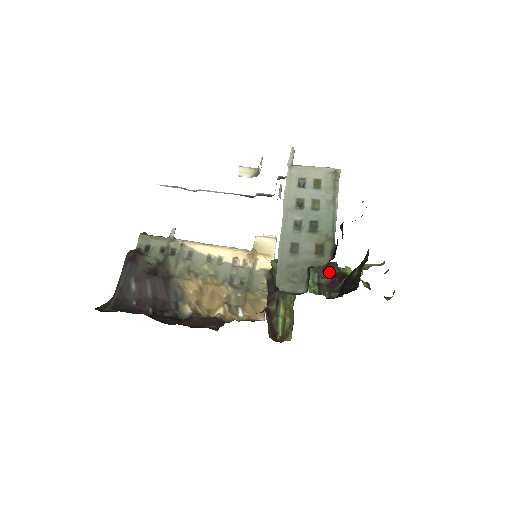
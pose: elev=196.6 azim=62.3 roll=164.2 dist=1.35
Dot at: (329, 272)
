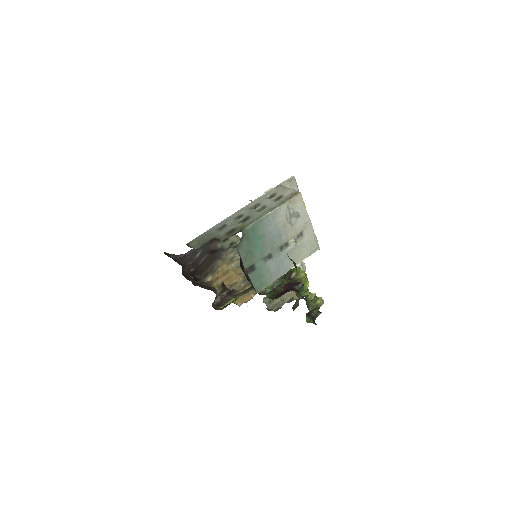
Dot at: (290, 286)
